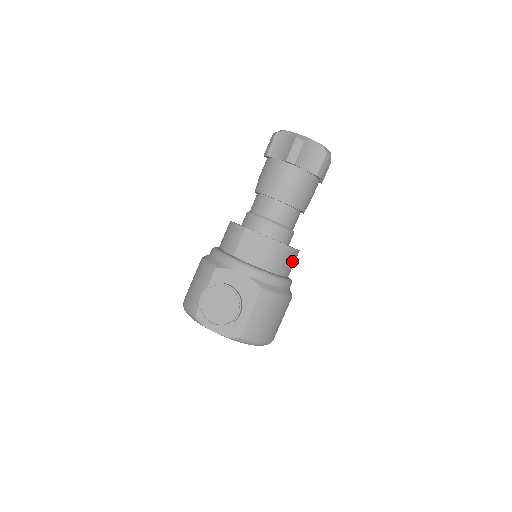
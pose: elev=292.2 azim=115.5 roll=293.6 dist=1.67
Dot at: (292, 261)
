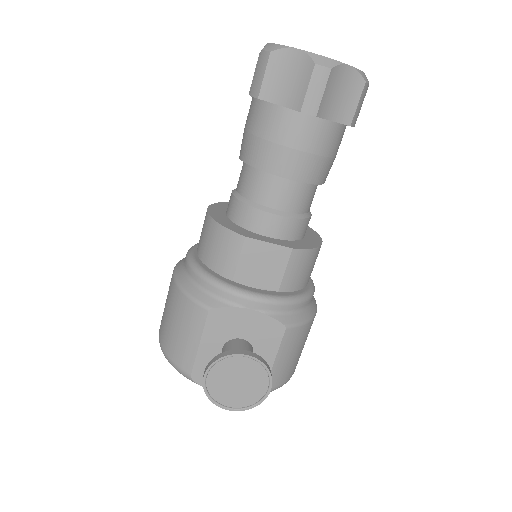
Dot at: occluded
